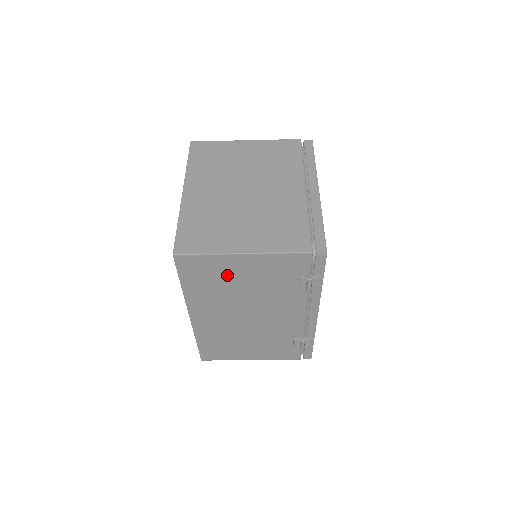
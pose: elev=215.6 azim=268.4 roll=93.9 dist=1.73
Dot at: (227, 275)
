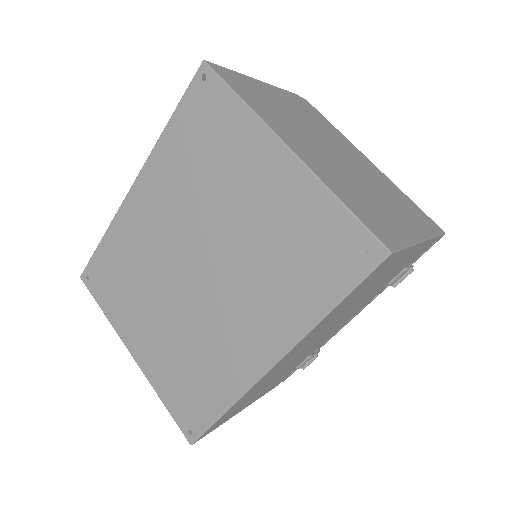
Dot at: (379, 278)
